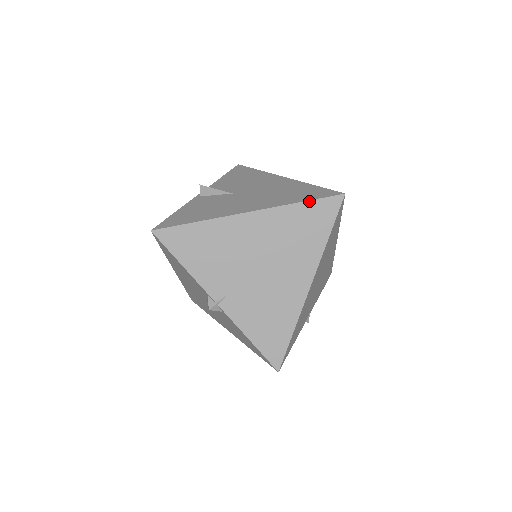
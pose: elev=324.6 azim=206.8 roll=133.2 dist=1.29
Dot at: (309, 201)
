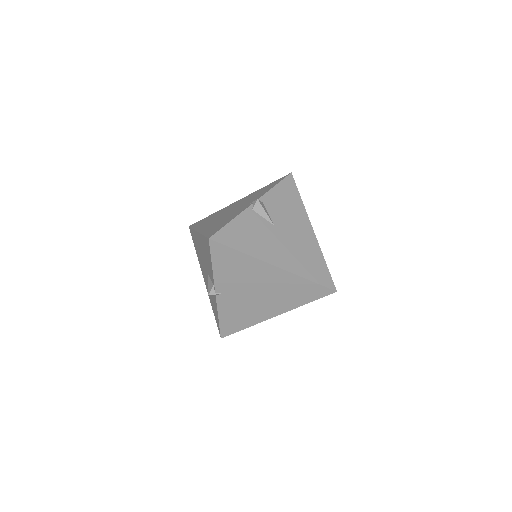
Dot at: (315, 283)
